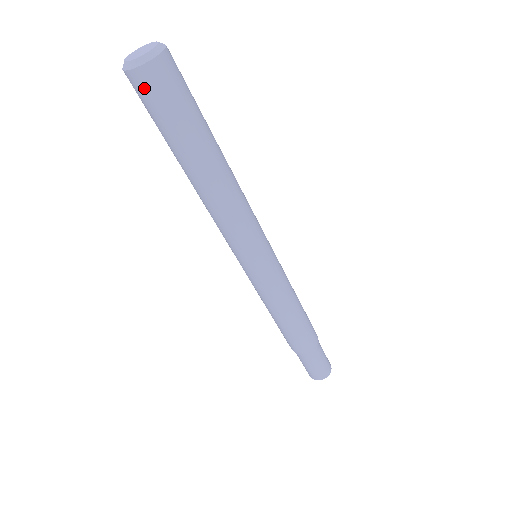
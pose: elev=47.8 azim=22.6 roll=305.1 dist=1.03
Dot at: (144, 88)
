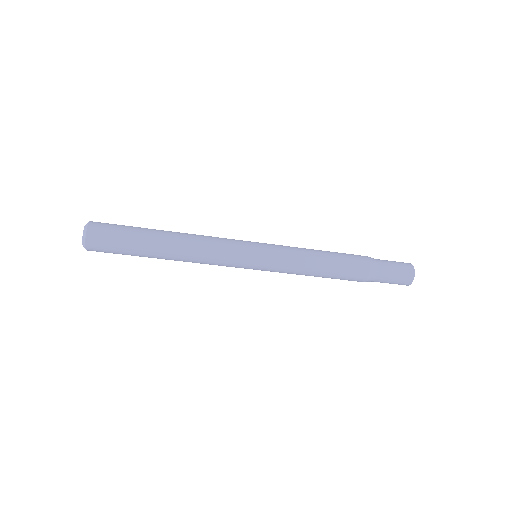
Dot at: occluded
